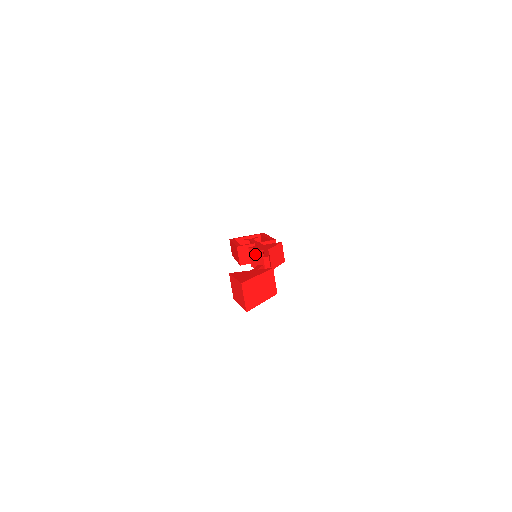
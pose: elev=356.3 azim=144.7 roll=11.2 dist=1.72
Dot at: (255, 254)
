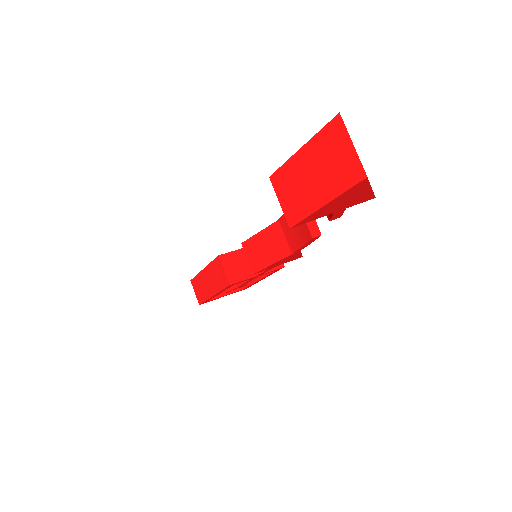
Dot at: (259, 243)
